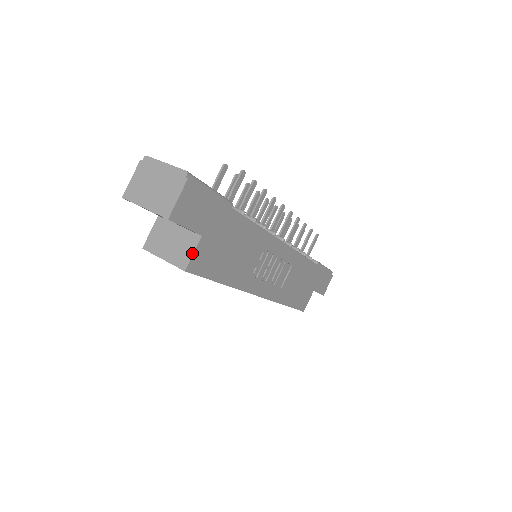
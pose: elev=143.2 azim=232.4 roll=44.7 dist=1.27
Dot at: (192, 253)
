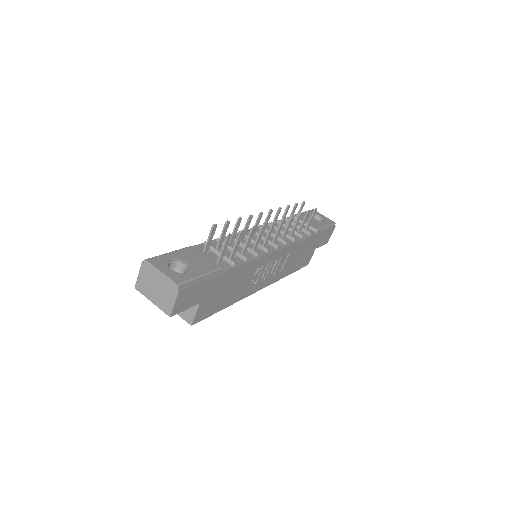
Dot at: (194, 314)
